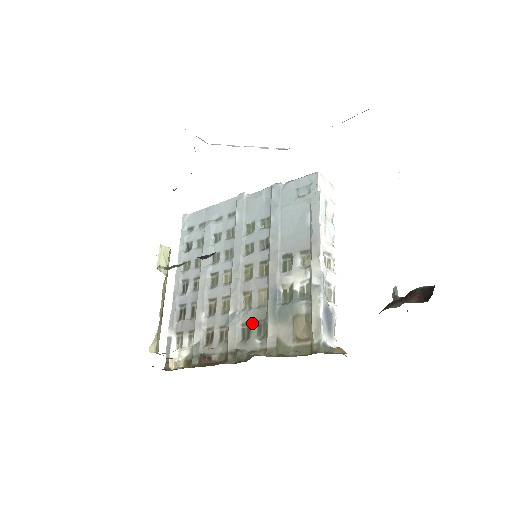
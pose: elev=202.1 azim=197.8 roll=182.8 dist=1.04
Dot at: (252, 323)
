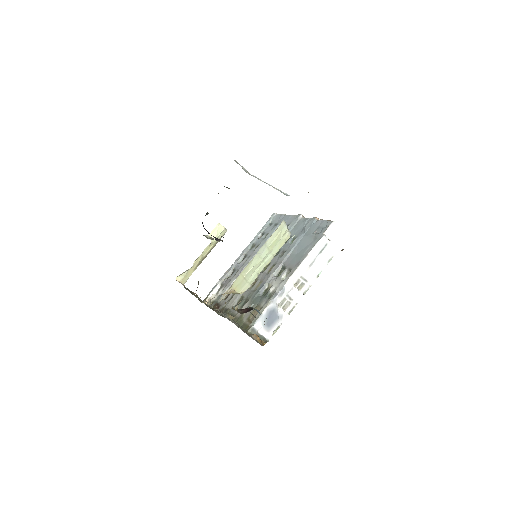
Dot at: (244, 298)
